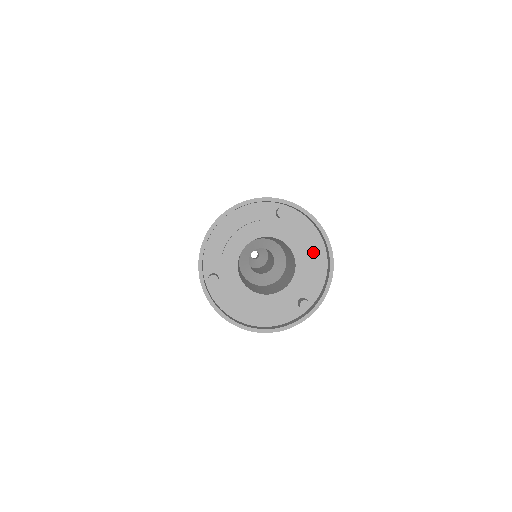
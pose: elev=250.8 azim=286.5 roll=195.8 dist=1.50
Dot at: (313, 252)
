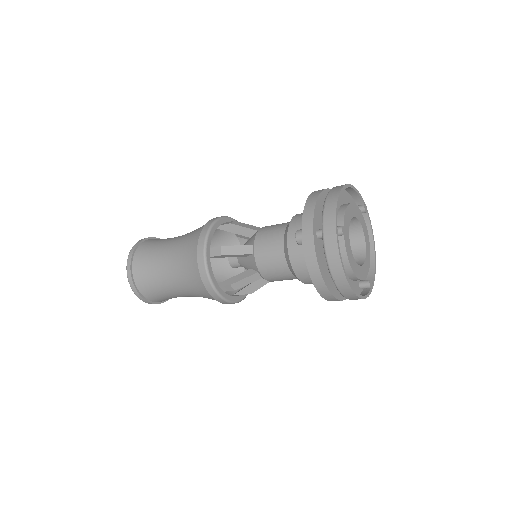
Dot at: occluded
